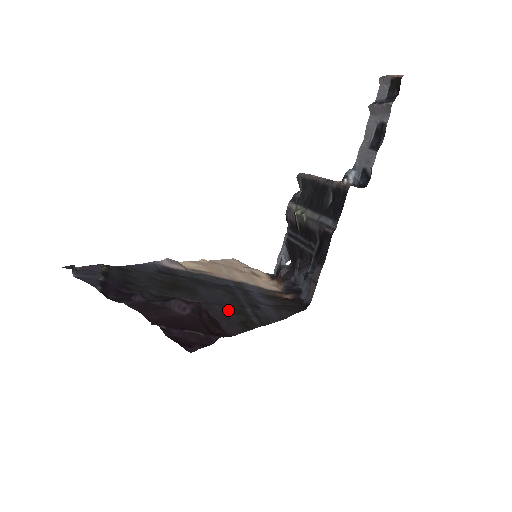
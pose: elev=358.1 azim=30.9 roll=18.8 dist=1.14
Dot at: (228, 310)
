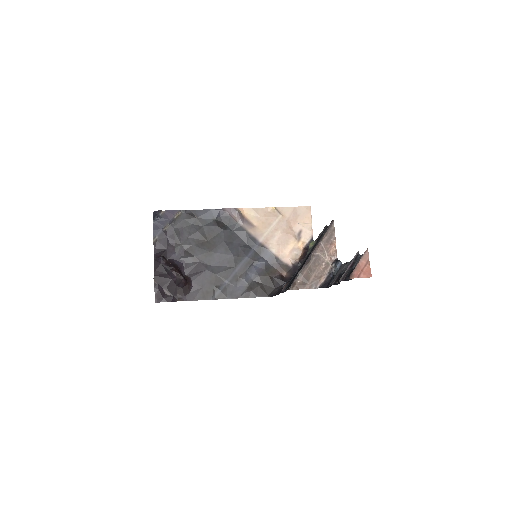
Dot at: (211, 278)
